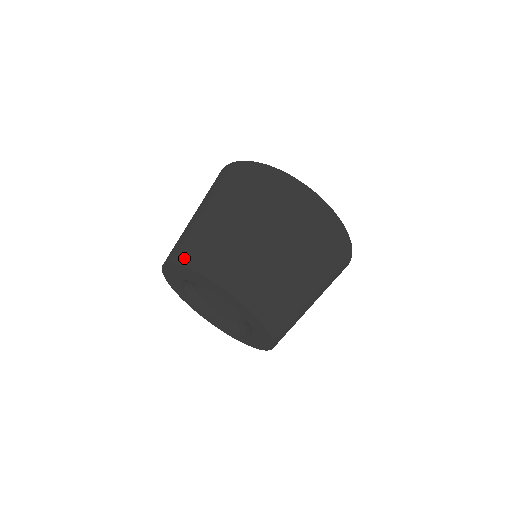
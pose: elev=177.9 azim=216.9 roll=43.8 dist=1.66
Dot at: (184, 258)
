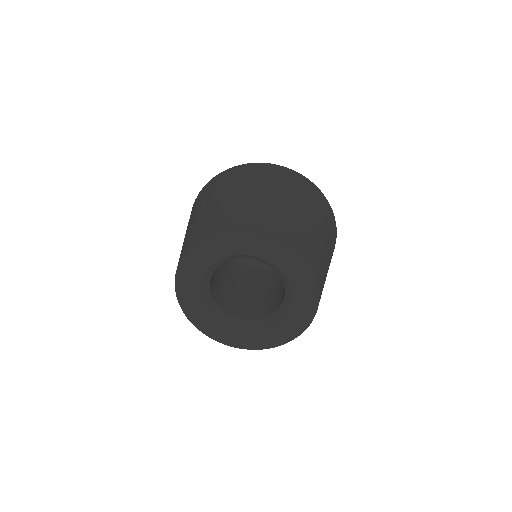
Dot at: (254, 225)
